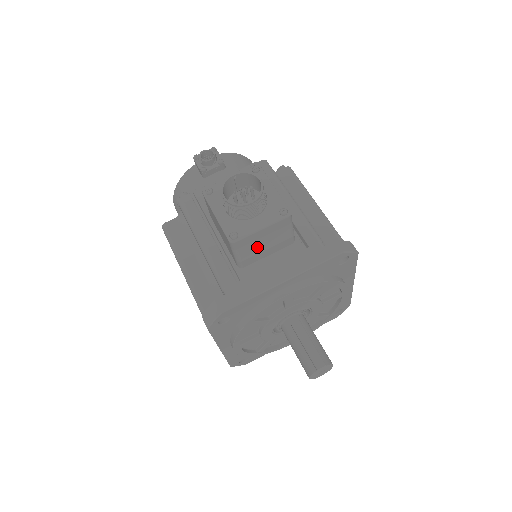
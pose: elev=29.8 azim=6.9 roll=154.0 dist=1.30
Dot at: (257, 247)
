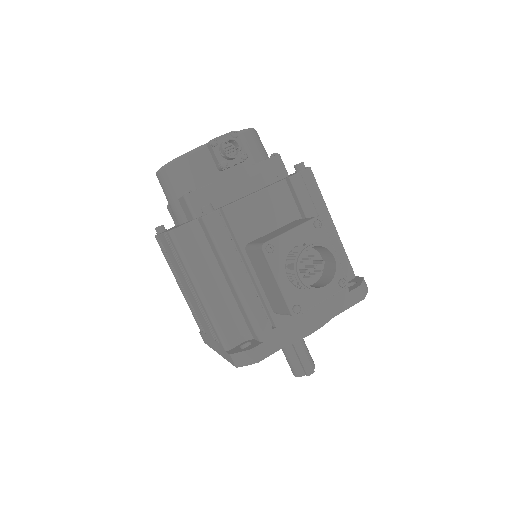
Dot at: occluded
